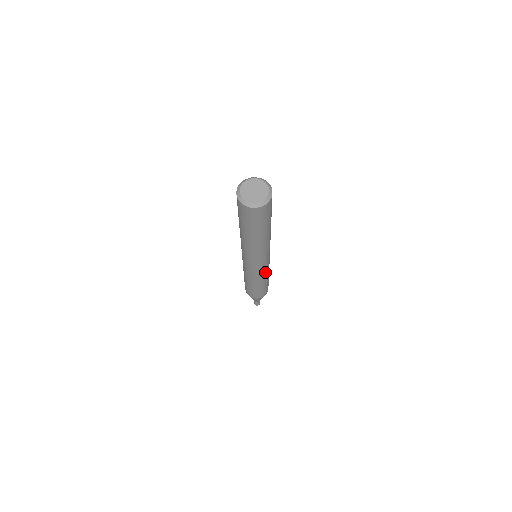
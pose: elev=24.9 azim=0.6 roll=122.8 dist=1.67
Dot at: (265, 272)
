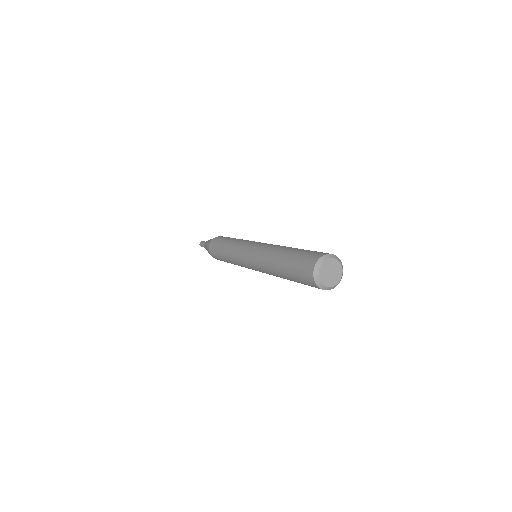
Dot at: occluded
